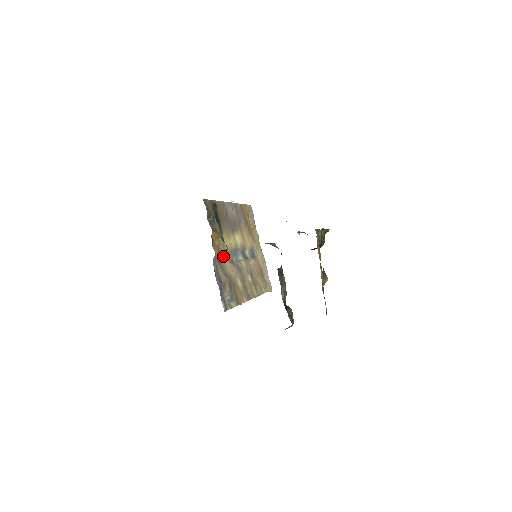
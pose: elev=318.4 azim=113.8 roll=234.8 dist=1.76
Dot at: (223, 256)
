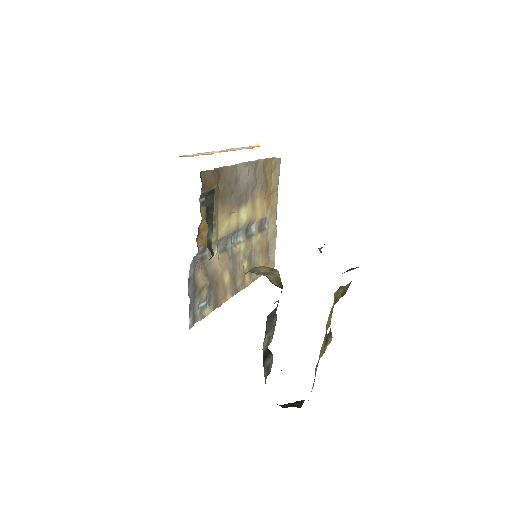
Dot at: occluded
